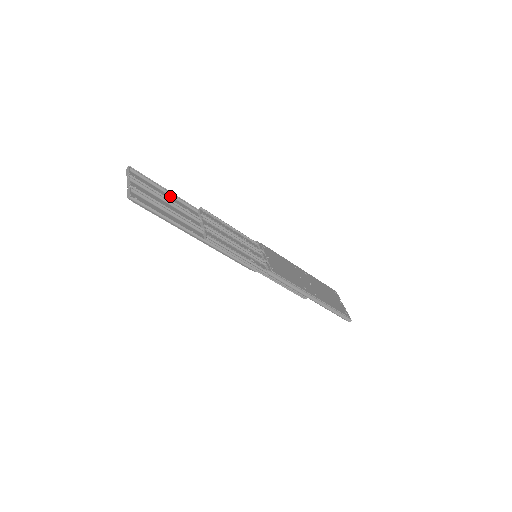
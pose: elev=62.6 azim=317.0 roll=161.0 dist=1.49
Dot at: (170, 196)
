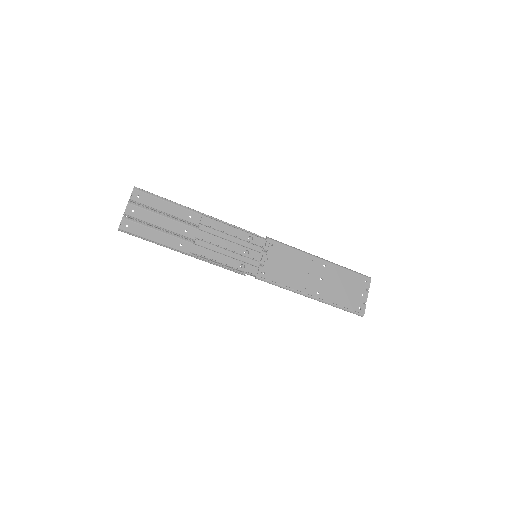
Dot at: (175, 205)
